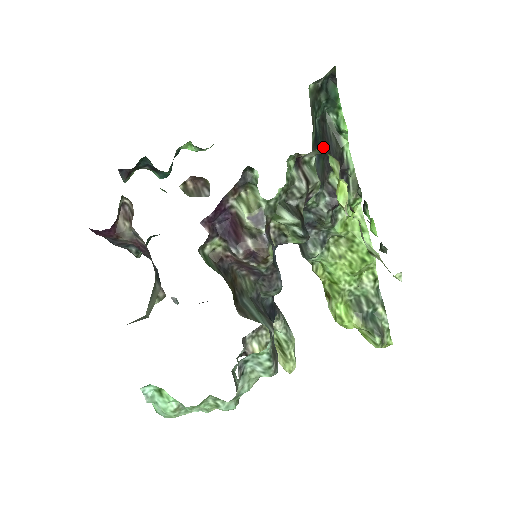
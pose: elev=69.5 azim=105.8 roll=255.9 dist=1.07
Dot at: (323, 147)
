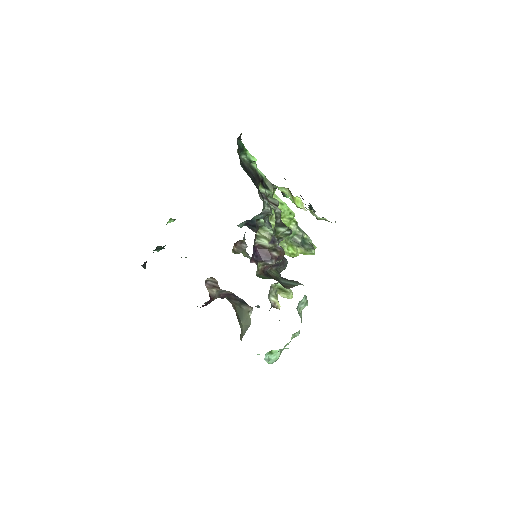
Dot at: (250, 177)
